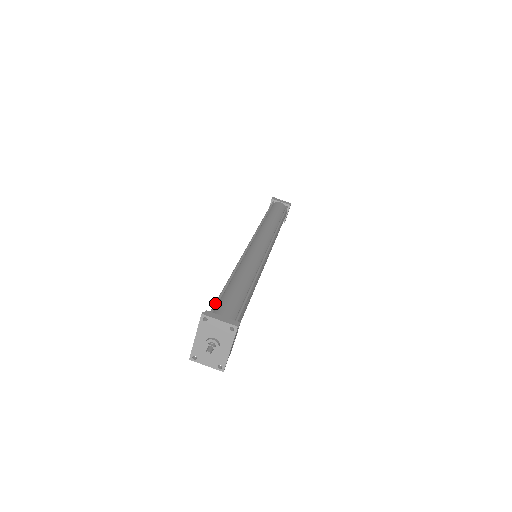
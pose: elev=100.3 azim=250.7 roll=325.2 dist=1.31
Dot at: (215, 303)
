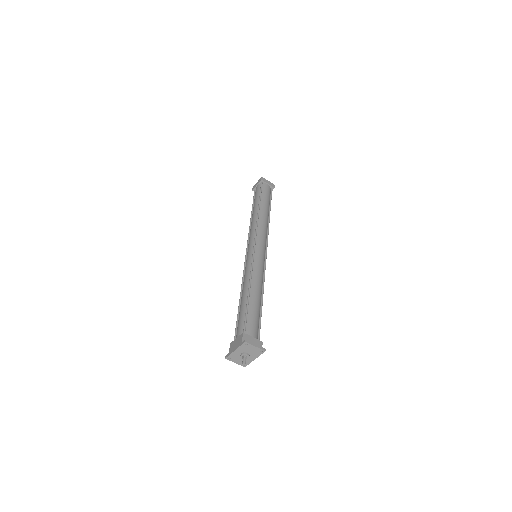
Dot at: (245, 322)
